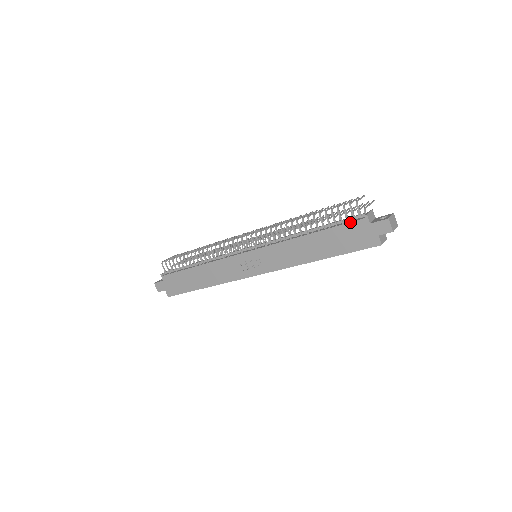
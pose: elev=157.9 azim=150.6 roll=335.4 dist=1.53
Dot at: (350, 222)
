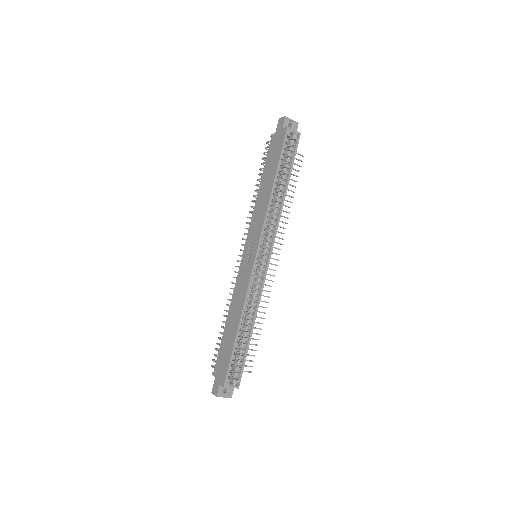
Dot at: (268, 149)
